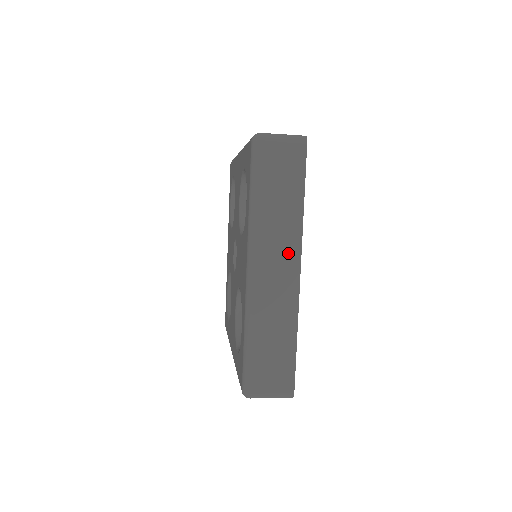
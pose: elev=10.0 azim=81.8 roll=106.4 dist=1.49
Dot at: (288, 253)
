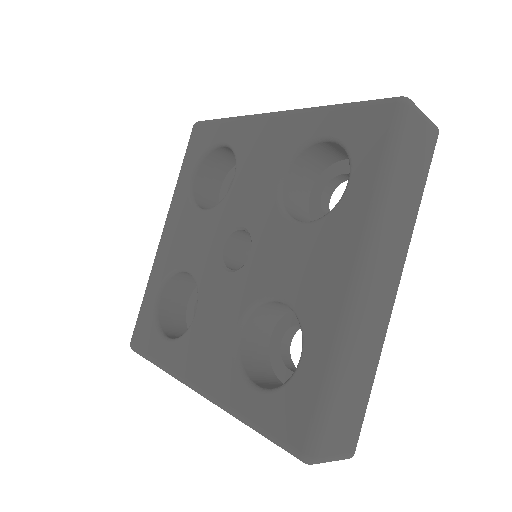
Dot at: (395, 263)
